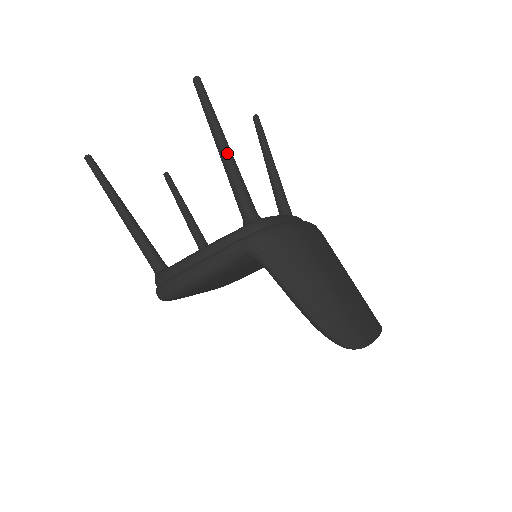
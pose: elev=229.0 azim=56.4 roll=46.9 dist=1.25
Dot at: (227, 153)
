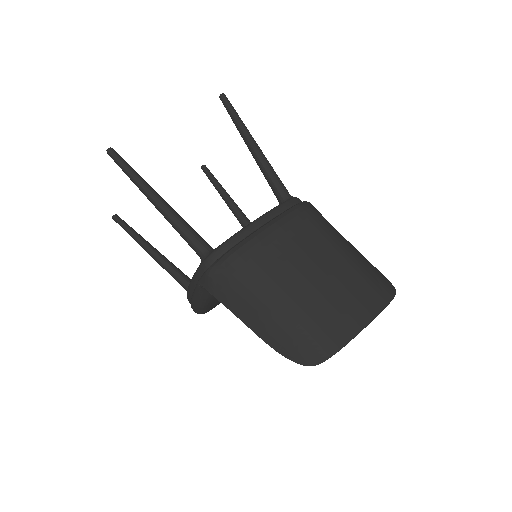
Dot at: (159, 207)
